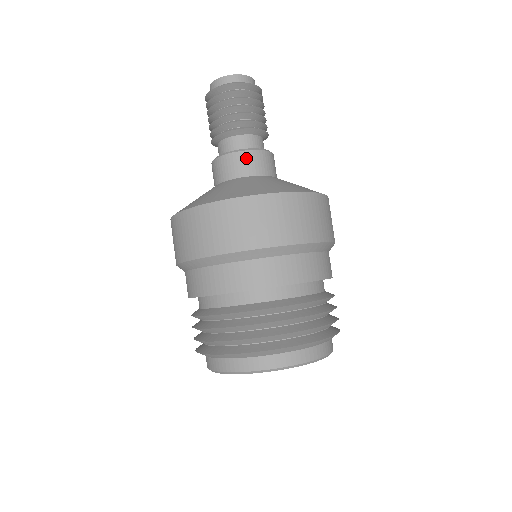
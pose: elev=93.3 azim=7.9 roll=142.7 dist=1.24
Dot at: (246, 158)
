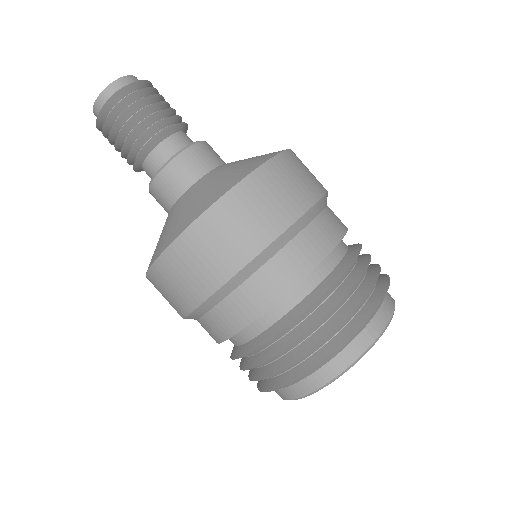
Dot at: (204, 149)
